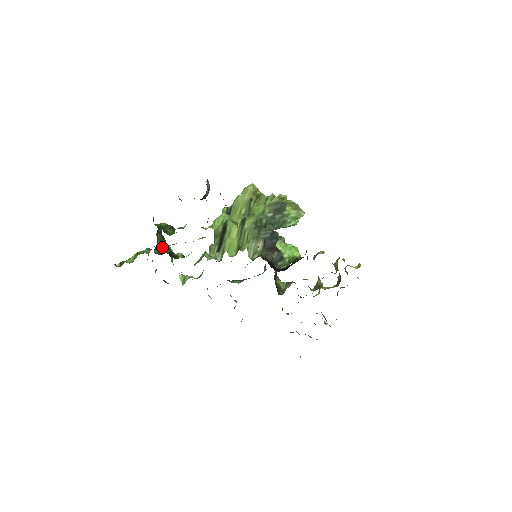
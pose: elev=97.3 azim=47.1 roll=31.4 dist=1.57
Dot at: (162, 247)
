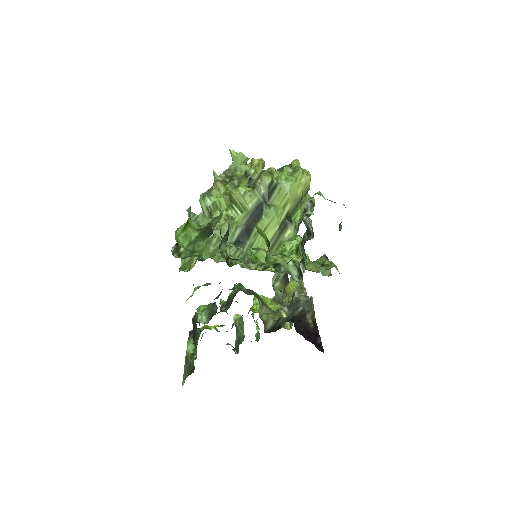
Dot at: (224, 238)
